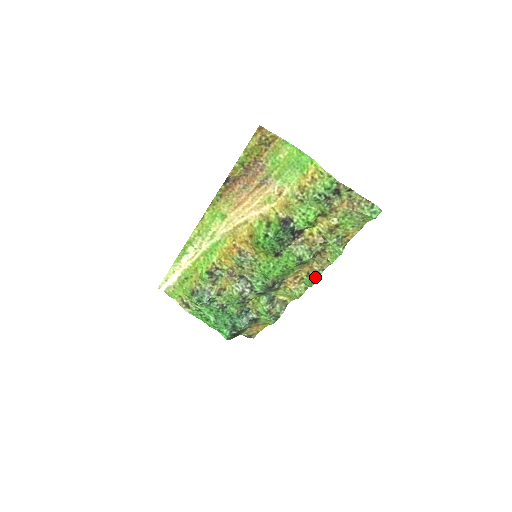
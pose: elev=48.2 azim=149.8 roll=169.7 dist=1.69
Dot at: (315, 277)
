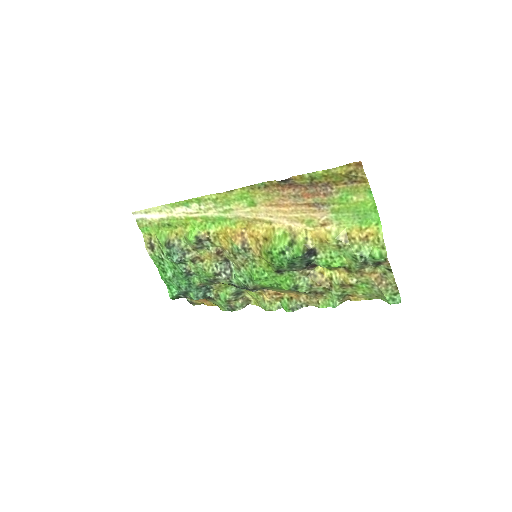
Dot at: (296, 307)
